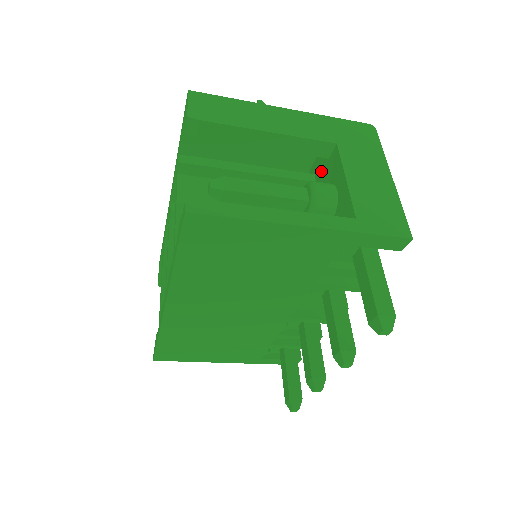
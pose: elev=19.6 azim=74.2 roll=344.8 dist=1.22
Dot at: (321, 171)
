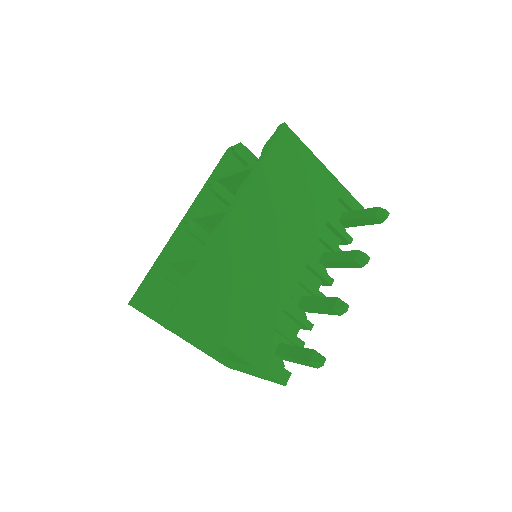
Dot at: occluded
